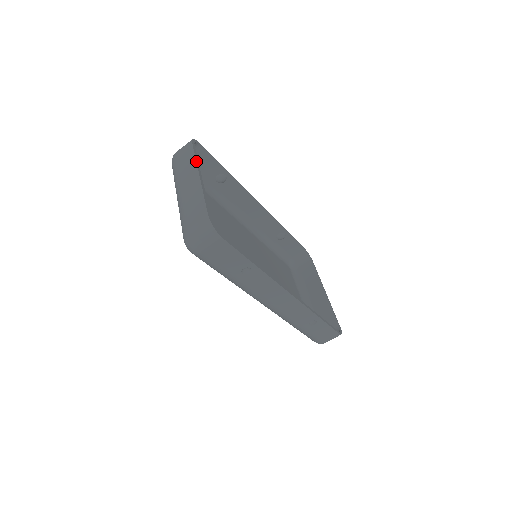
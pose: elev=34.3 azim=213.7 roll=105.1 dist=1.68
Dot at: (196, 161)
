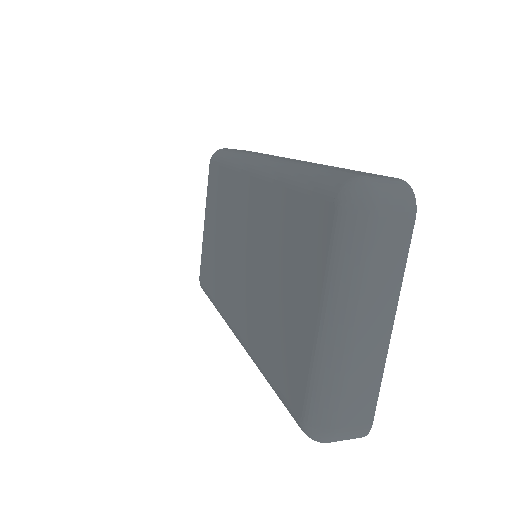
Dot at: occluded
